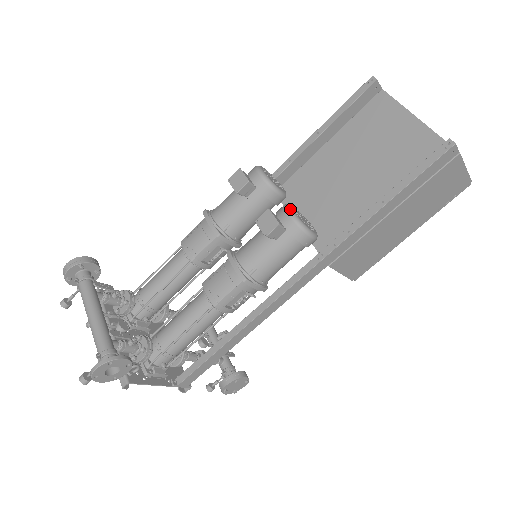
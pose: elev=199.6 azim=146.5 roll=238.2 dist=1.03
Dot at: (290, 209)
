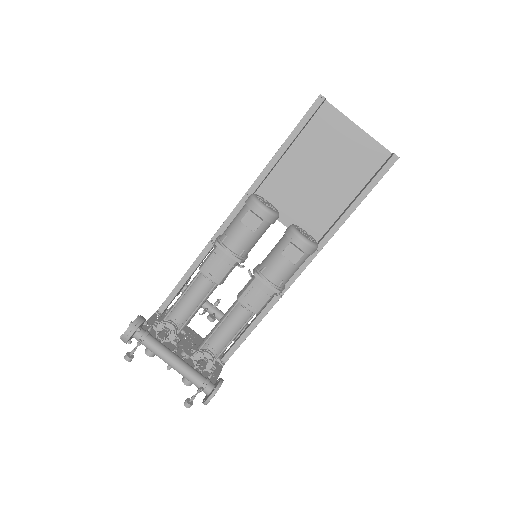
Dot at: (301, 235)
